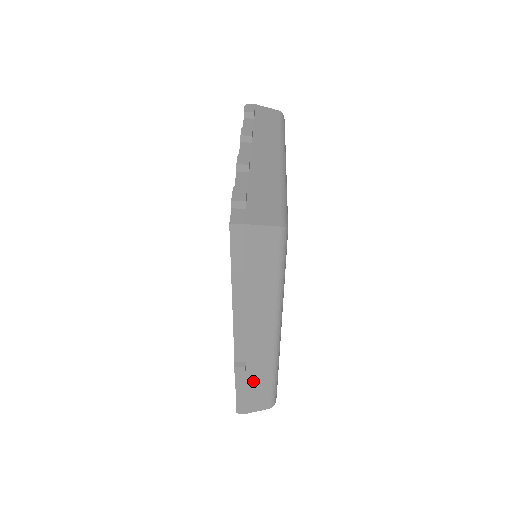
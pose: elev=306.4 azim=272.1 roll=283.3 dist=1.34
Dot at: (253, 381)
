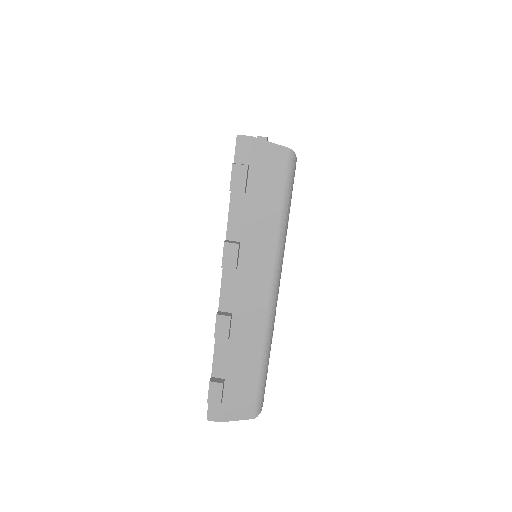
Dot at: occluded
